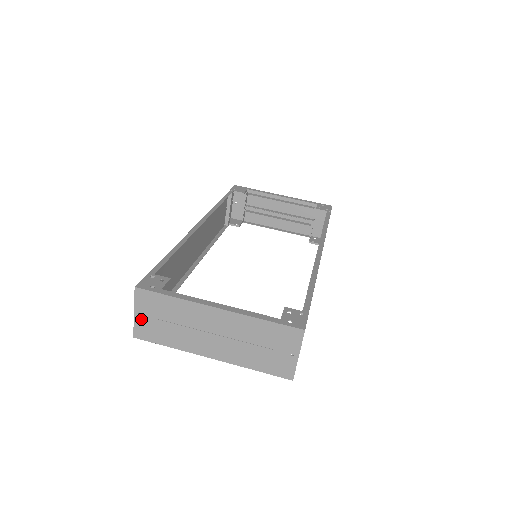
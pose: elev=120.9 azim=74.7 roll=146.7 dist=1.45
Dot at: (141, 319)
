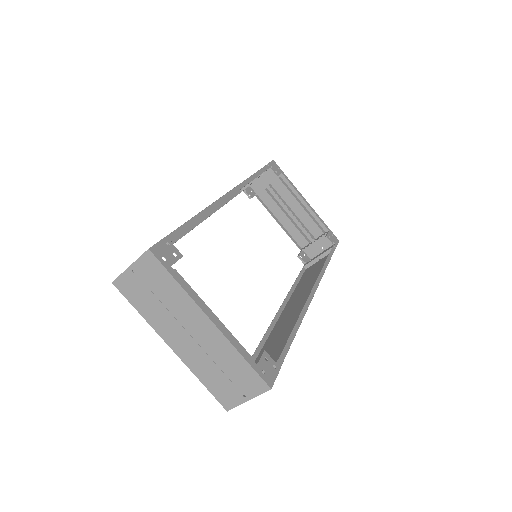
Dot at: (132, 276)
